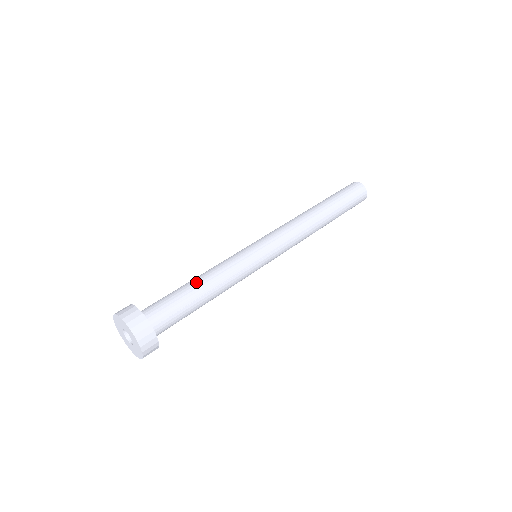
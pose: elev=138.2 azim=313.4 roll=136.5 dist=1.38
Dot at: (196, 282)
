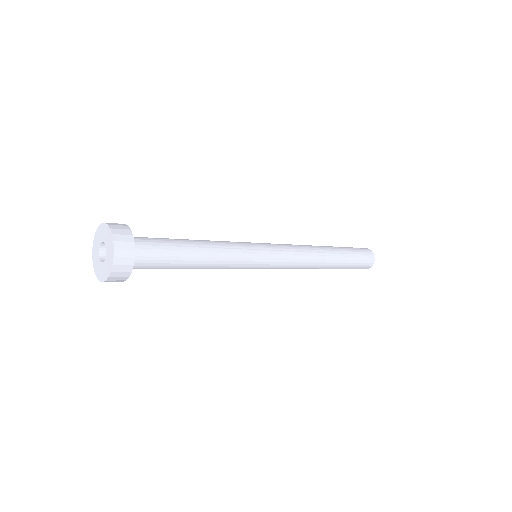
Dot at: (194, 242)
